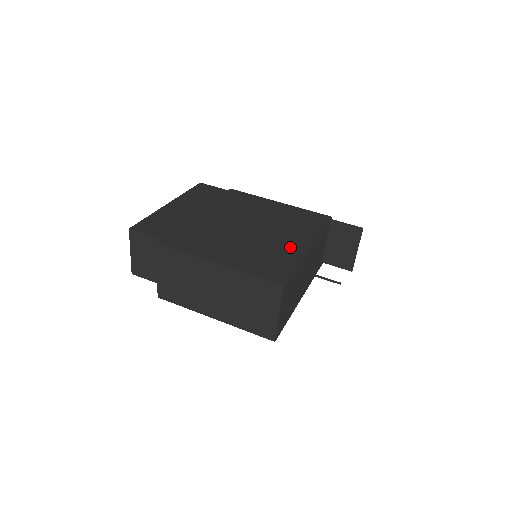
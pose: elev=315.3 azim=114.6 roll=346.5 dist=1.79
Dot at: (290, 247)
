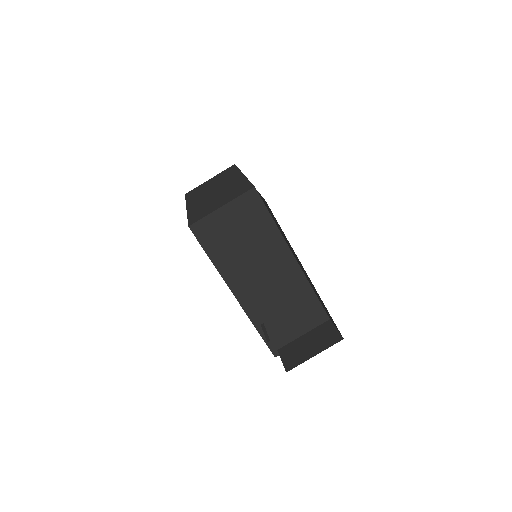
Dot at: occluded
